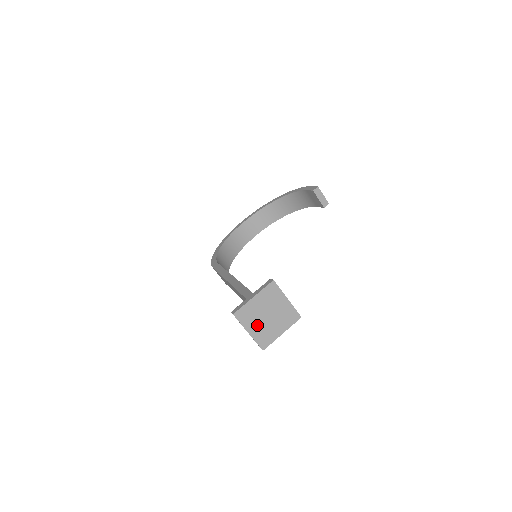
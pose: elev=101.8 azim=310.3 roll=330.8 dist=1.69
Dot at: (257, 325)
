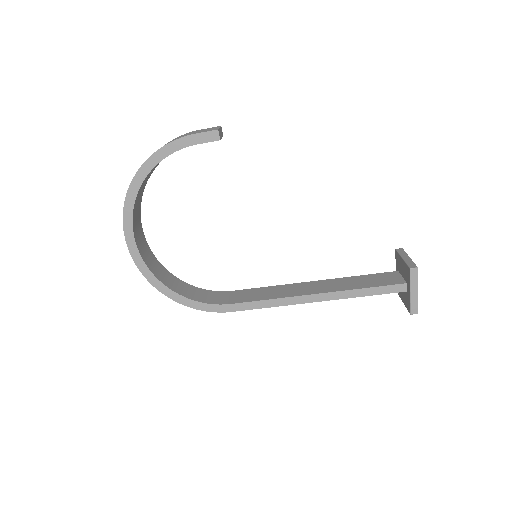
Dot at: occluded
